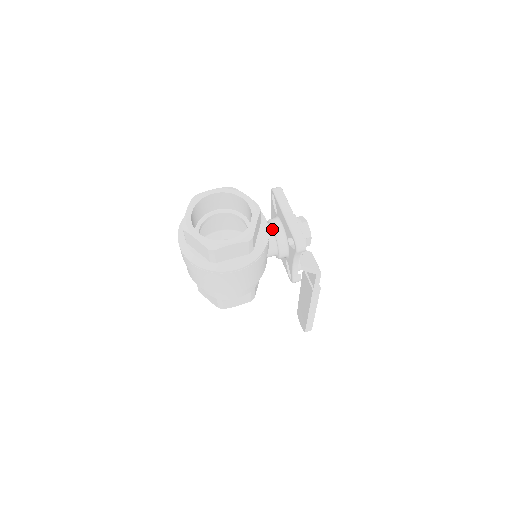
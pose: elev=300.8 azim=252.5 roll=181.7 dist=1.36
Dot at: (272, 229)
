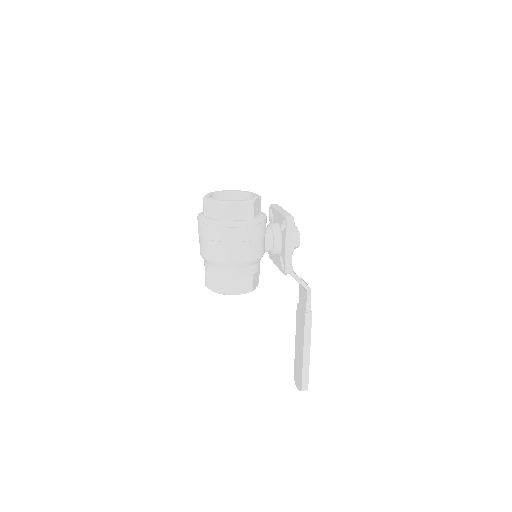
Dot at: (269, 226)
